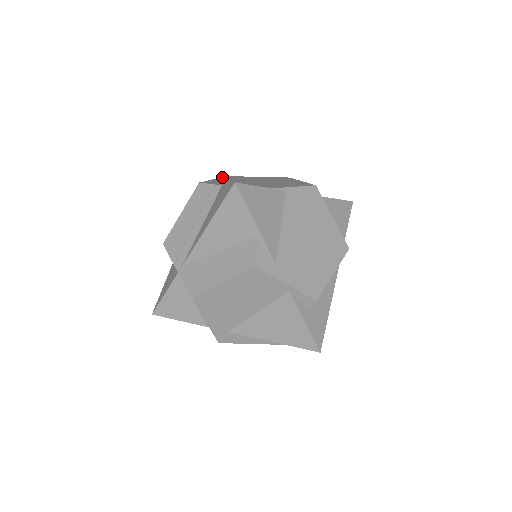
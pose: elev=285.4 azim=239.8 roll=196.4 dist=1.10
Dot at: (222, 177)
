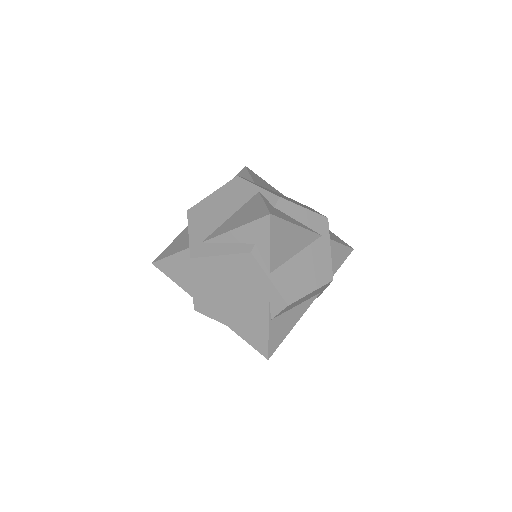
Dot at: occluded
